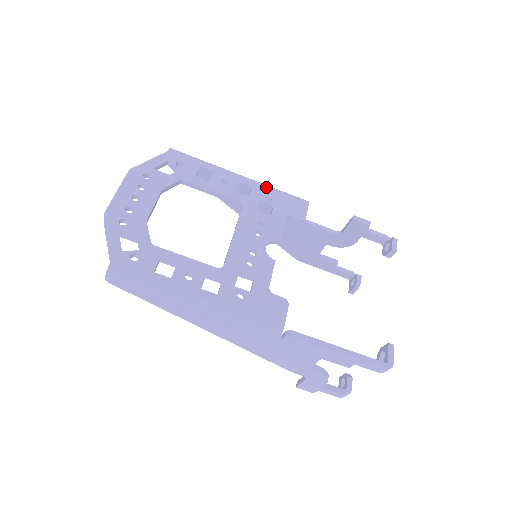
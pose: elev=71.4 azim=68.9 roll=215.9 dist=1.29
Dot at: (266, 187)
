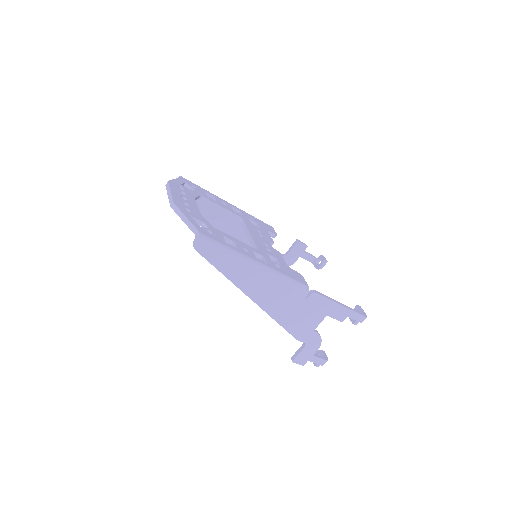
Dot at: (247, 213)
